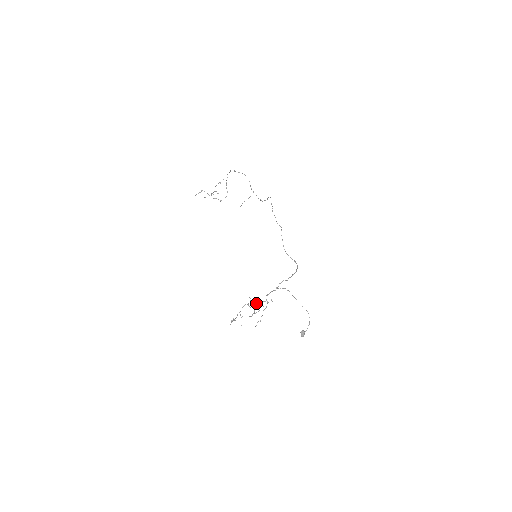
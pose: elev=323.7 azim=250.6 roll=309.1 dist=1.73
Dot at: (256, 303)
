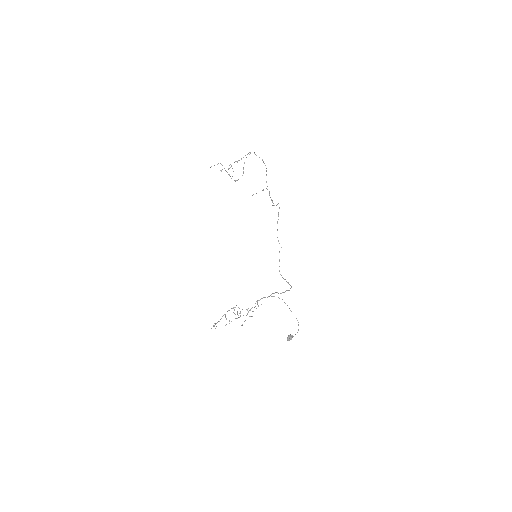
Dot at: occluded
